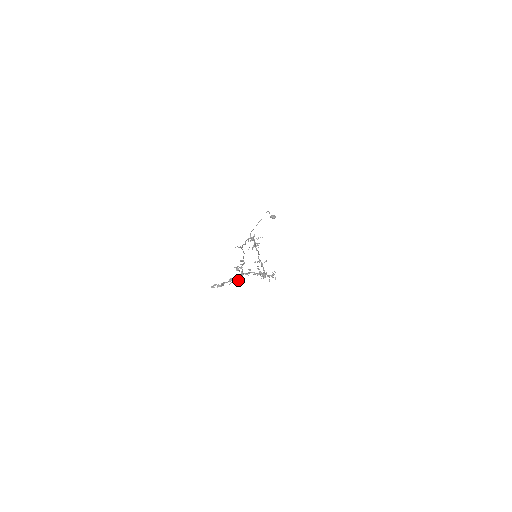
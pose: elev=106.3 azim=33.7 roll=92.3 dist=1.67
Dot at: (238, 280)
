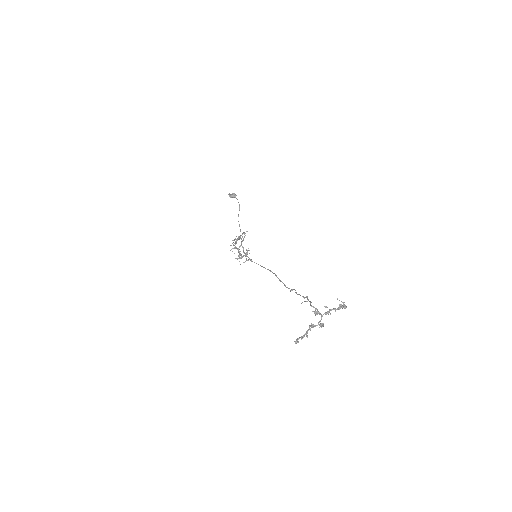
Dot at: (321, 324)
